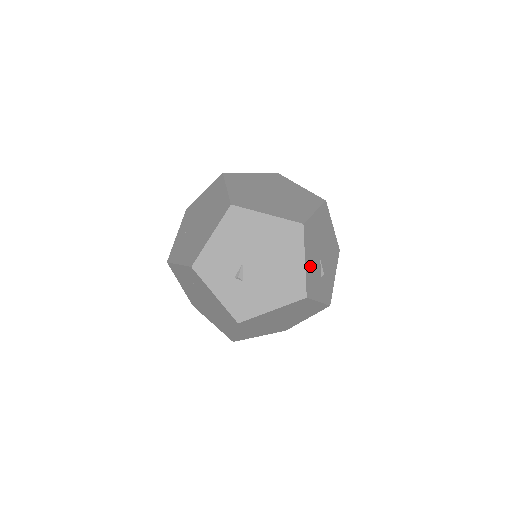
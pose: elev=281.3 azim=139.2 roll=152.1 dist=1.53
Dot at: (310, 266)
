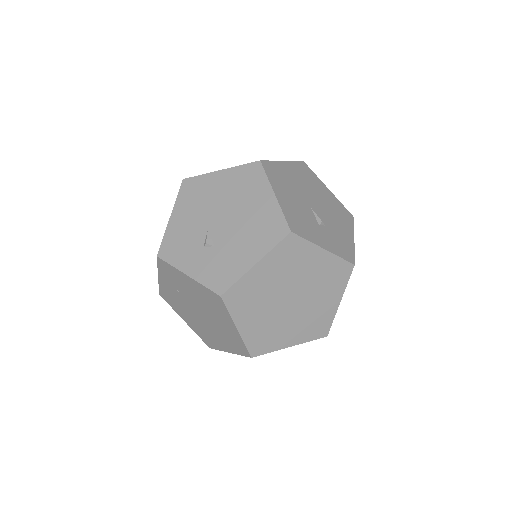
Dot at: (289, 204)
